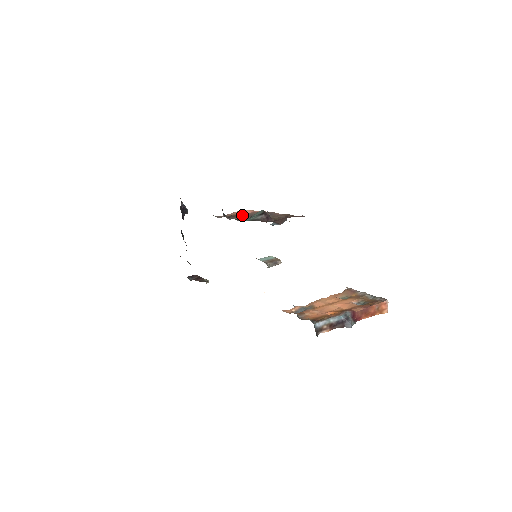
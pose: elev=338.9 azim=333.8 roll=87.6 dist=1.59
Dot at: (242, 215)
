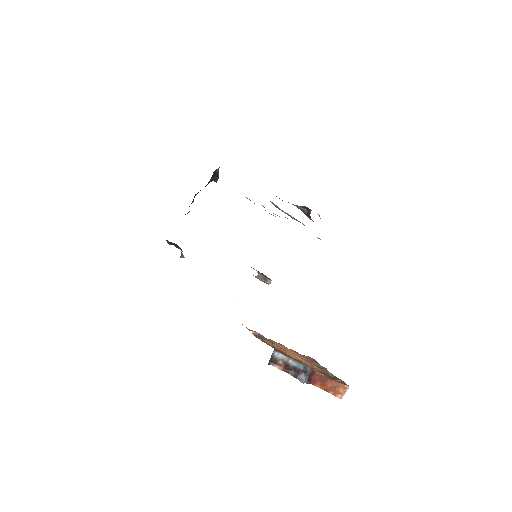
Dot at: occluded
